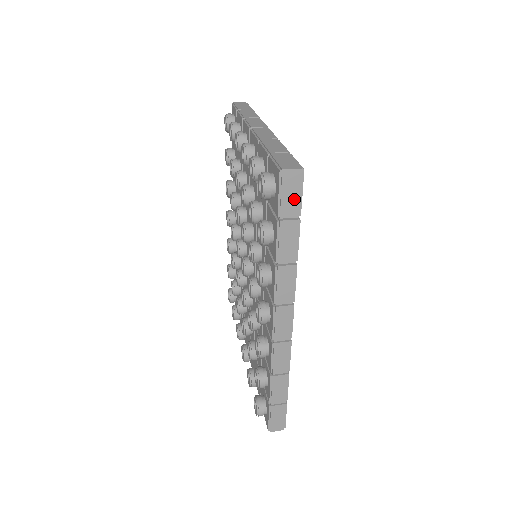
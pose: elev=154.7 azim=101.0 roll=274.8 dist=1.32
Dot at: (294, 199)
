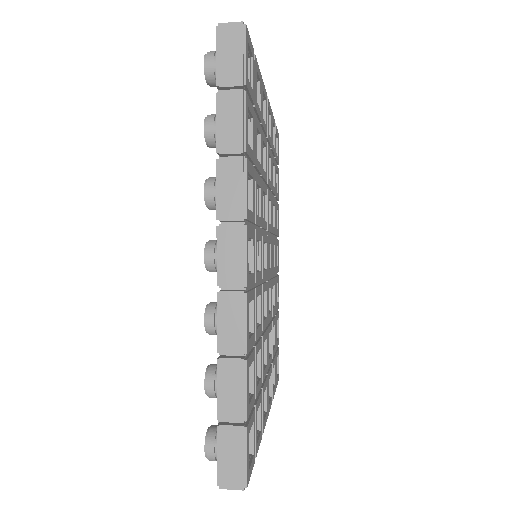
Dot at: (235, 61)
